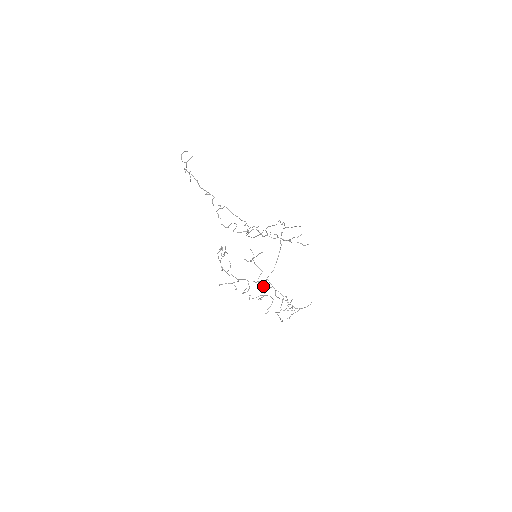
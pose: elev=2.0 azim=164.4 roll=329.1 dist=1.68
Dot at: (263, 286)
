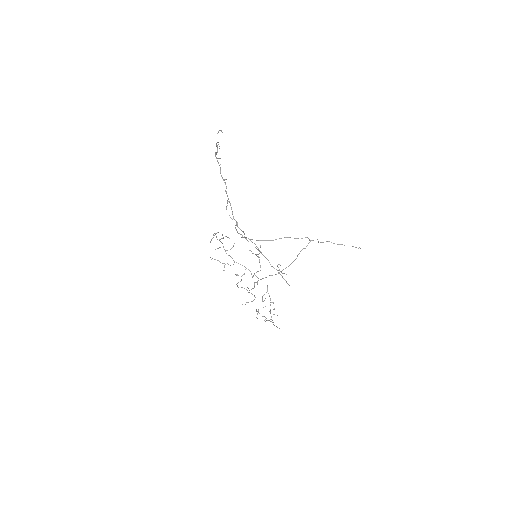
Dot at: occluded
